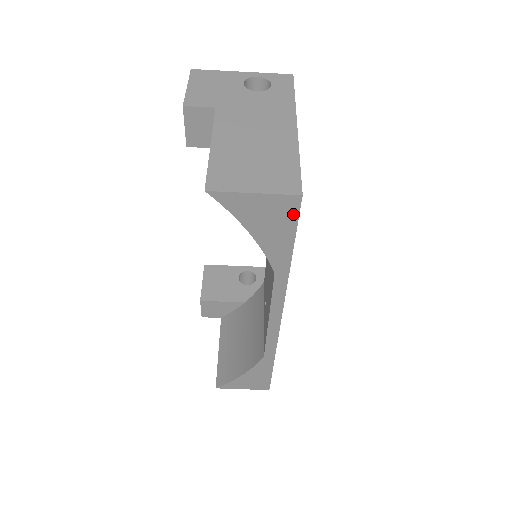
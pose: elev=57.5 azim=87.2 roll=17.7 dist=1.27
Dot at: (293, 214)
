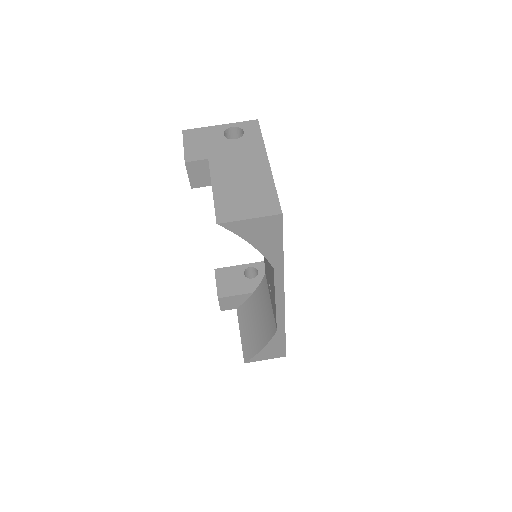
Dot at: (278, 227)
